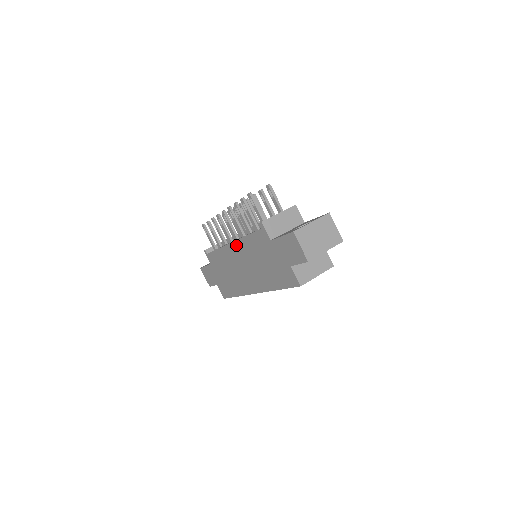
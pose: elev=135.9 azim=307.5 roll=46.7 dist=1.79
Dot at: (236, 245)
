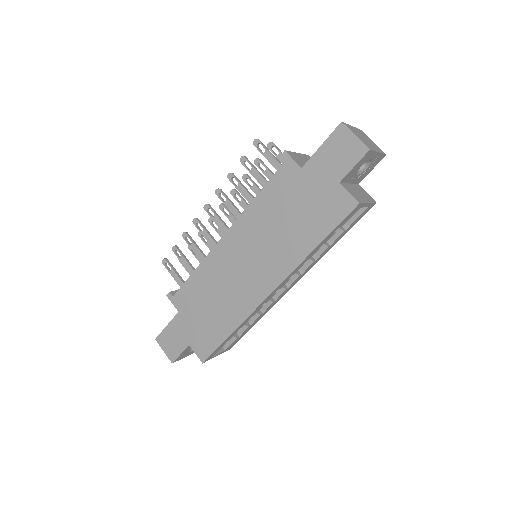
Dot at: (235, 230)
